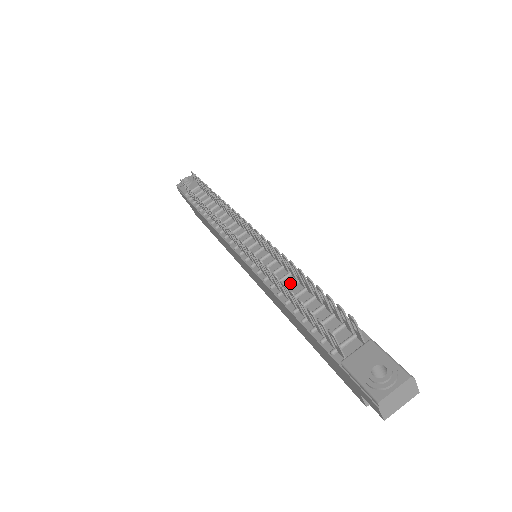
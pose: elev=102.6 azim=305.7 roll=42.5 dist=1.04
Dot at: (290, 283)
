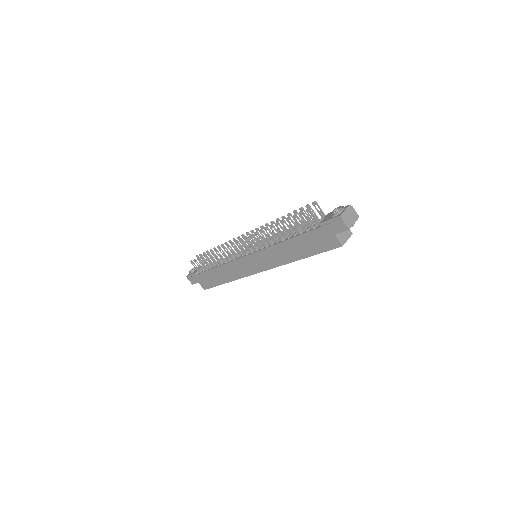
Dot at: occluded
